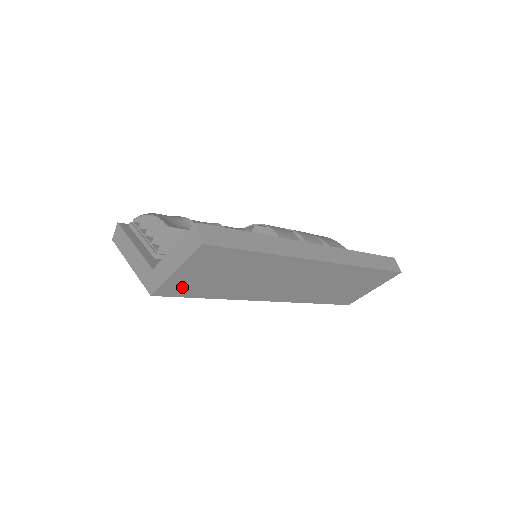
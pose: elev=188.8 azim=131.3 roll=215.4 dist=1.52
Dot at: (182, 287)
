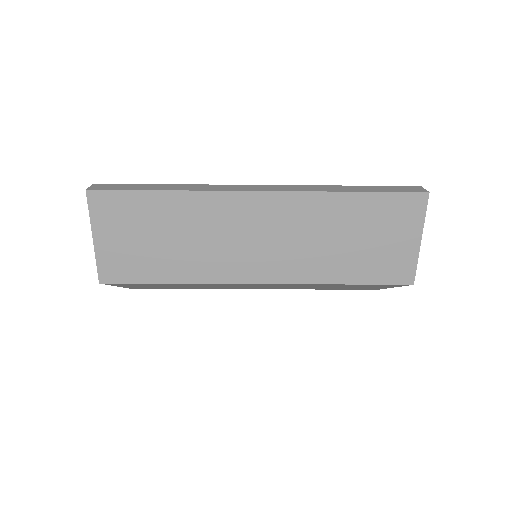
Dot at: (121, 265)
